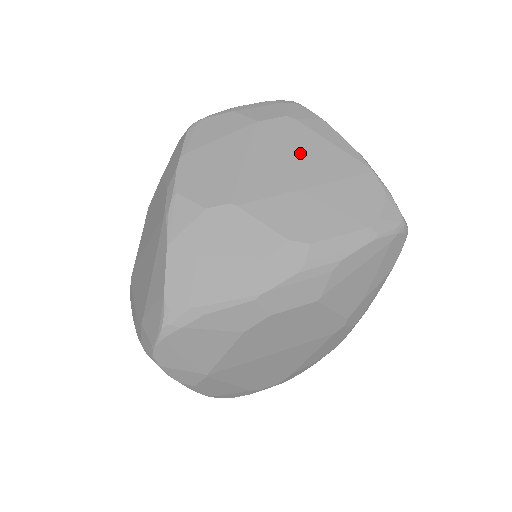
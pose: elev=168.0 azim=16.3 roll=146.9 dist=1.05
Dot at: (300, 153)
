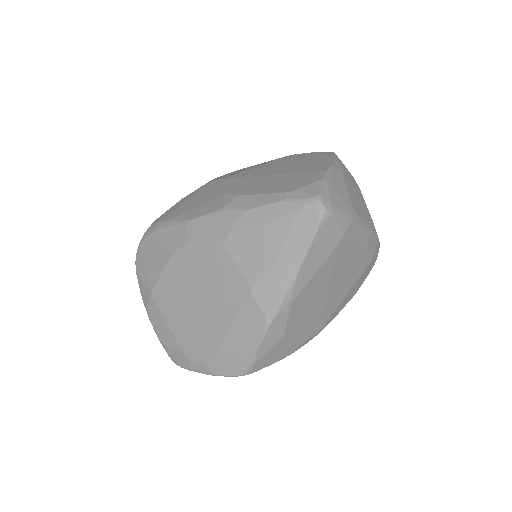
Dot at: (293, 164)
